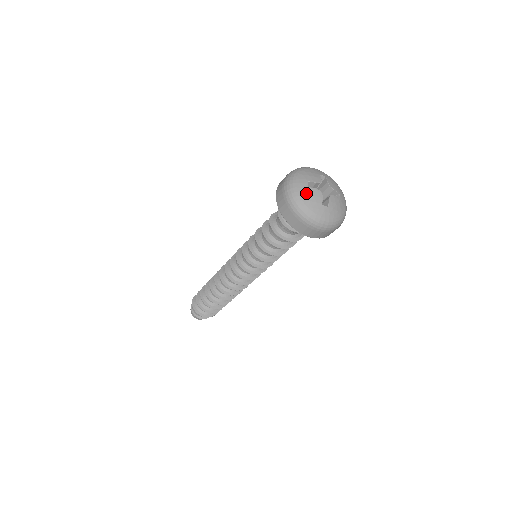
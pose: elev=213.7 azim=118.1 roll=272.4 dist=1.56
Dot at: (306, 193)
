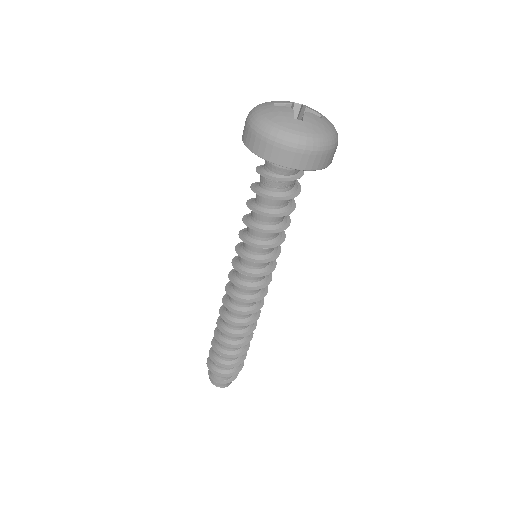
Dot at: (271, 111)
